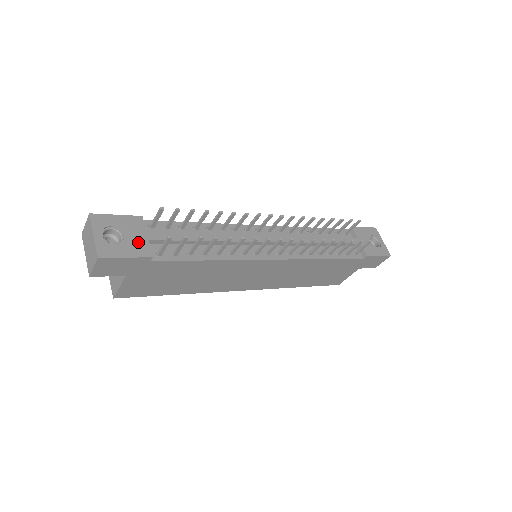
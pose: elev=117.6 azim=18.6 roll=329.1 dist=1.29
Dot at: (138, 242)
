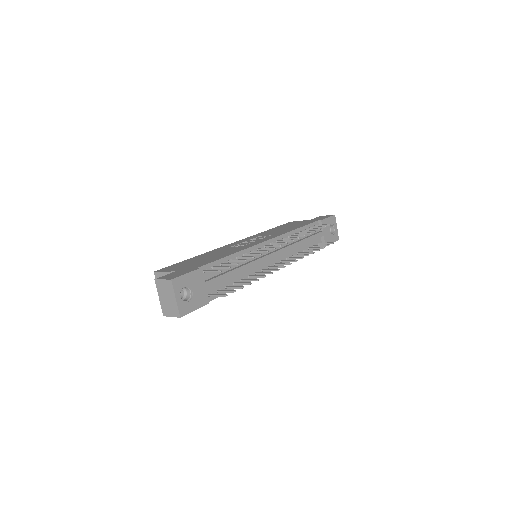
Dot at: (201, 294)
